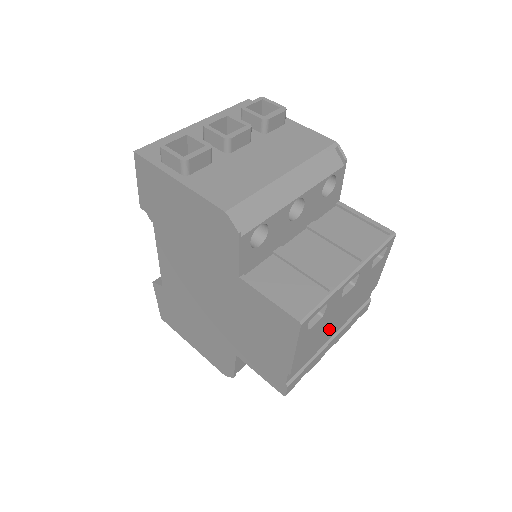
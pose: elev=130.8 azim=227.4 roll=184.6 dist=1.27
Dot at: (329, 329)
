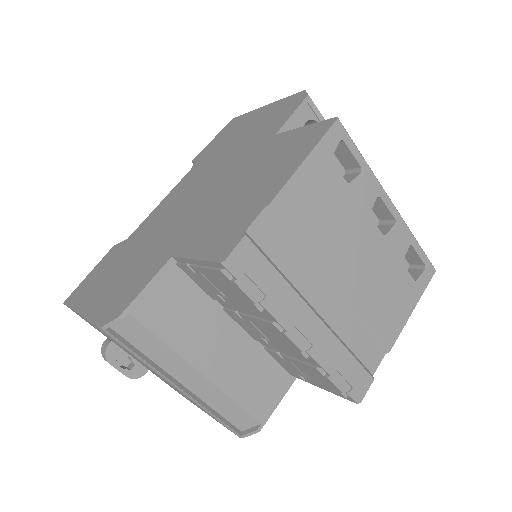
Dot at: (332, 255)
